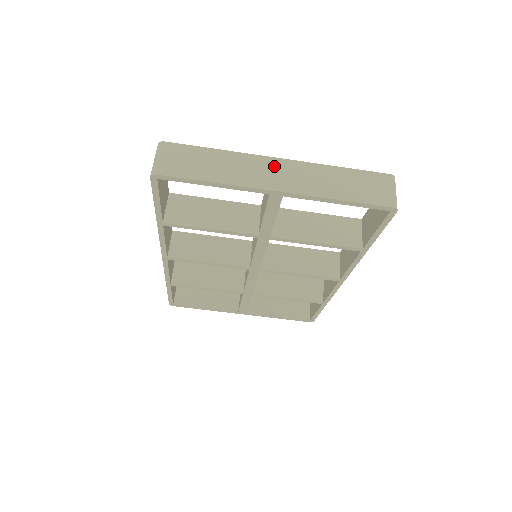
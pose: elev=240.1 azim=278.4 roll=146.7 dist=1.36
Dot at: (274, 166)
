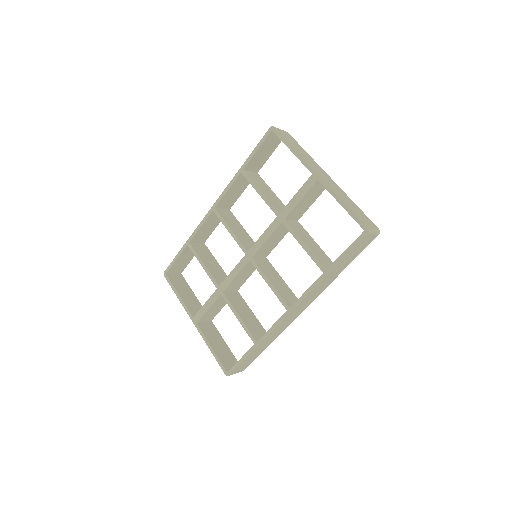
Dot at: (325, 174)
